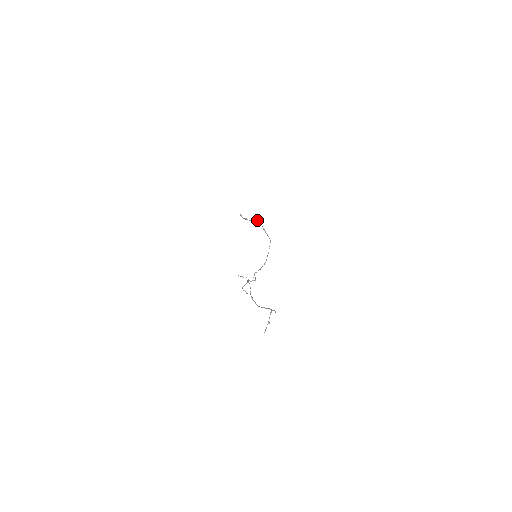
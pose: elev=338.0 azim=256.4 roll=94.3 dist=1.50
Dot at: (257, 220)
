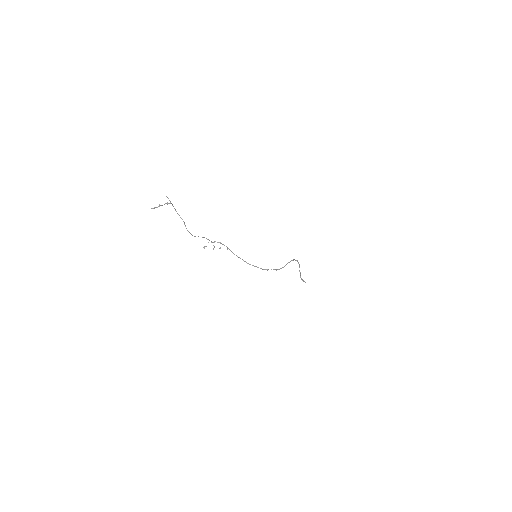
Dot at: (299, 264)
